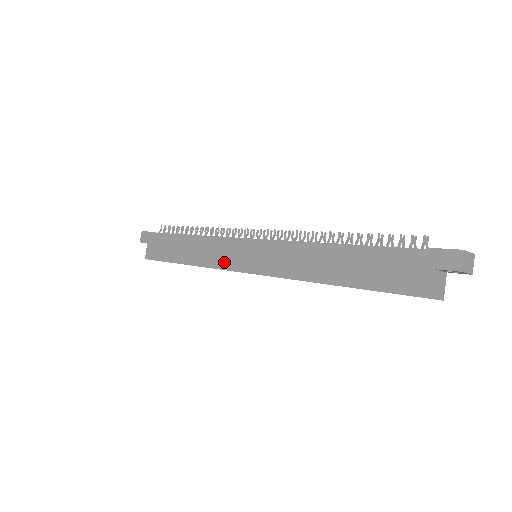
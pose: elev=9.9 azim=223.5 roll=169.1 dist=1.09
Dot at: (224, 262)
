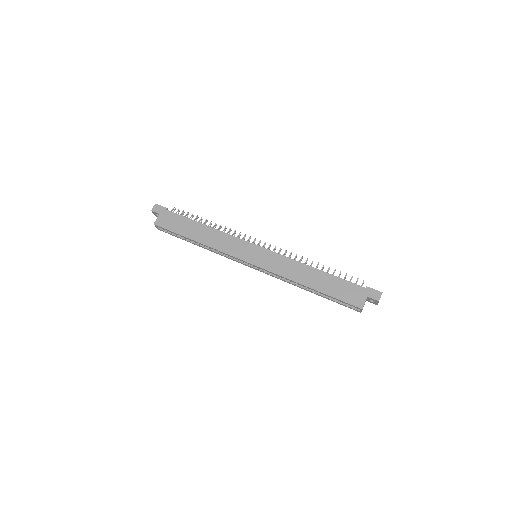
Dot at: (234, 251)
